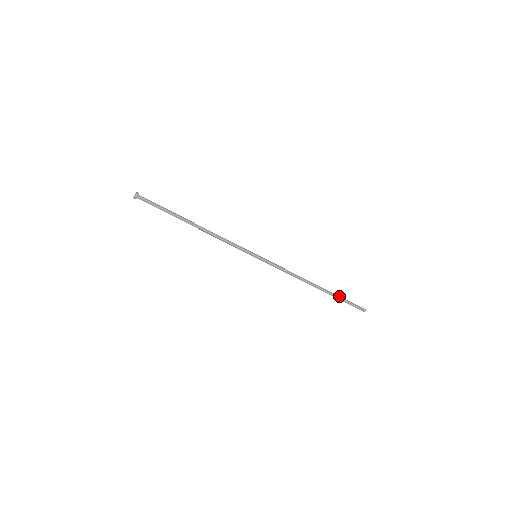
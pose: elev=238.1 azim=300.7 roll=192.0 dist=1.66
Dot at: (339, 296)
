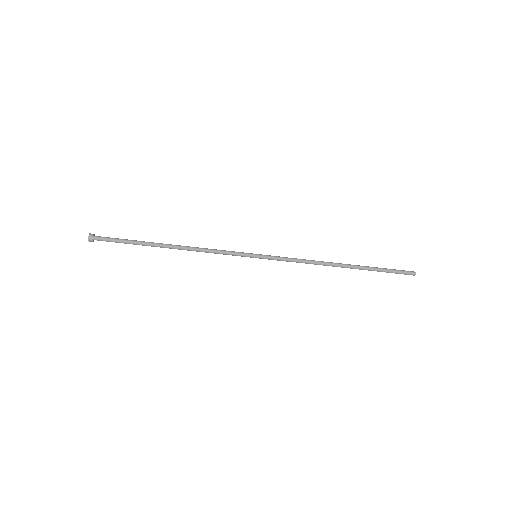
Dot at: (376, 267)
